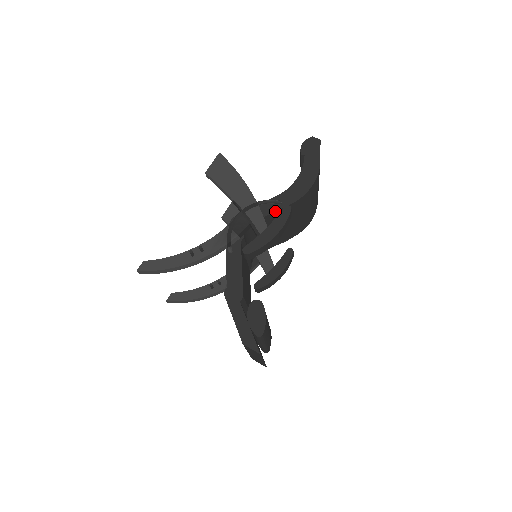
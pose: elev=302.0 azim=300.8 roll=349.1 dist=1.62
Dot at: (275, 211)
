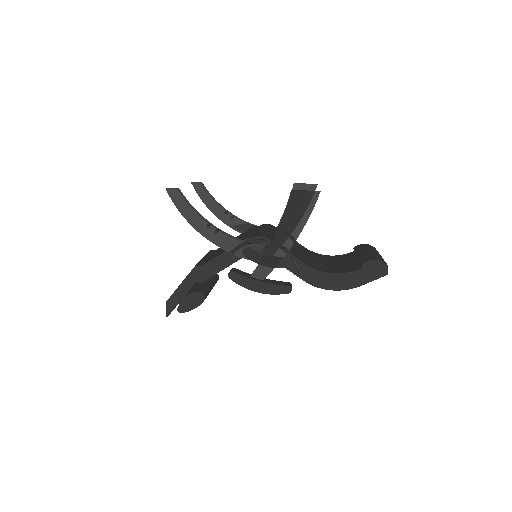
Dot at: (289, 270)
